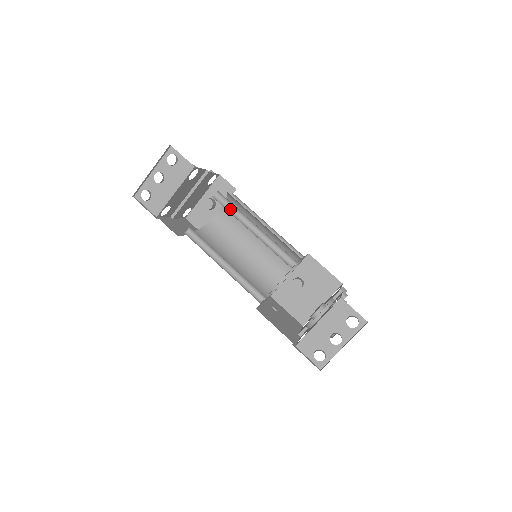
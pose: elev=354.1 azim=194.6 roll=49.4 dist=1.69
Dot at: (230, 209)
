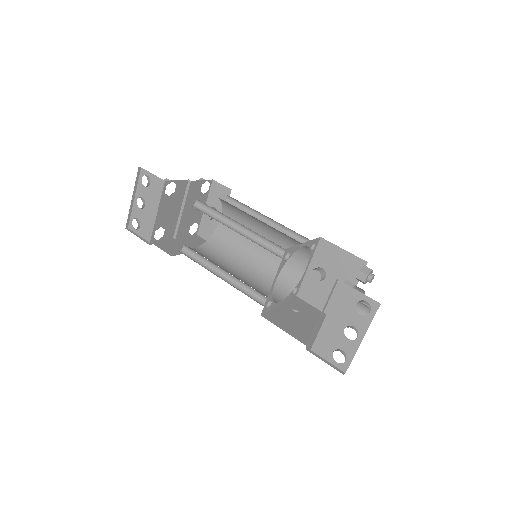
Dot at: (212, 213)
